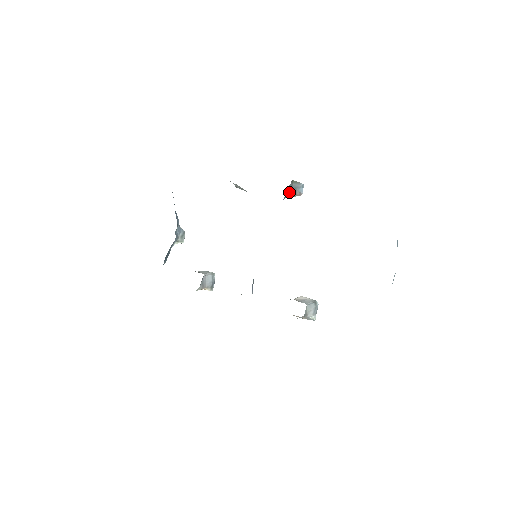
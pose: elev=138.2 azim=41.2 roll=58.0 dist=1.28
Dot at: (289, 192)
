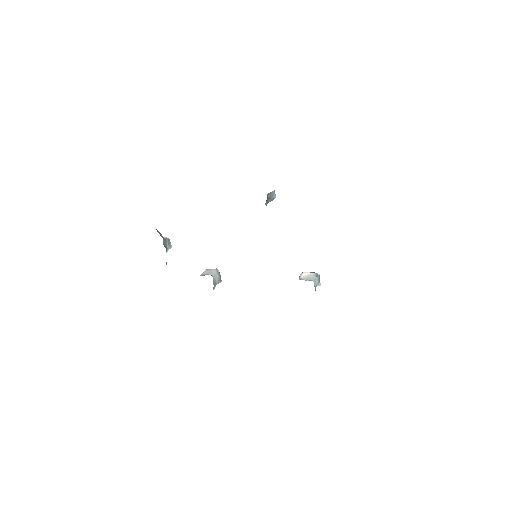
Dot at: (266, 203)
